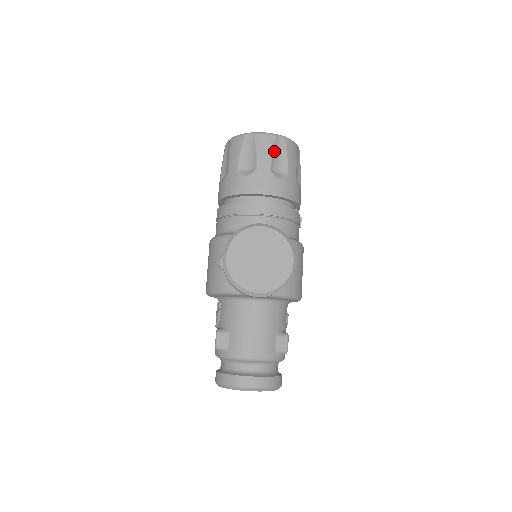
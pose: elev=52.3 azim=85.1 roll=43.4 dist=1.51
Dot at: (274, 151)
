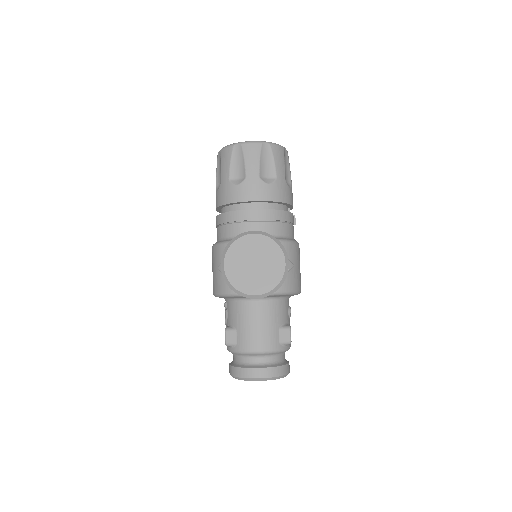
Dot at: (261, 158)
